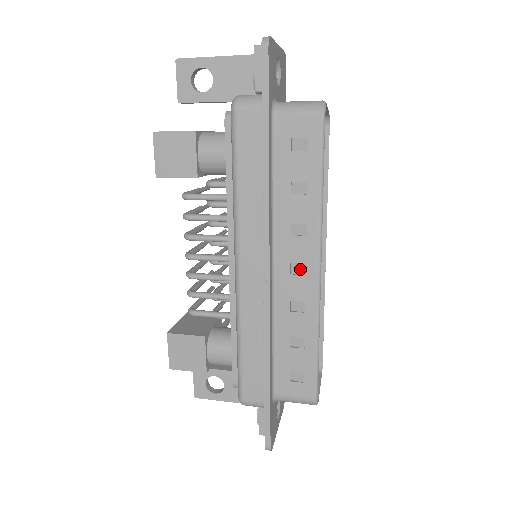
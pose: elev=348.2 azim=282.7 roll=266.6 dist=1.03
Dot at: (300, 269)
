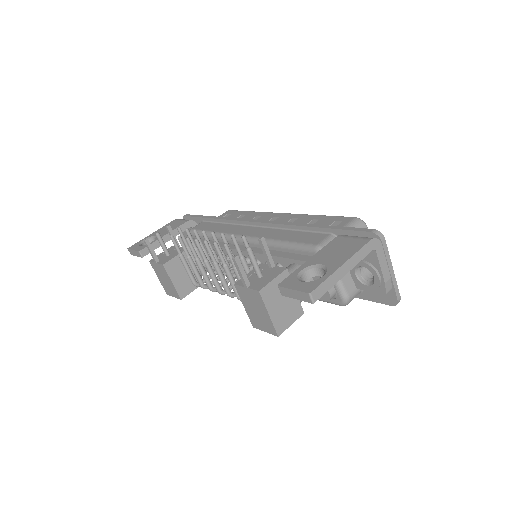
Dot at: occluded
